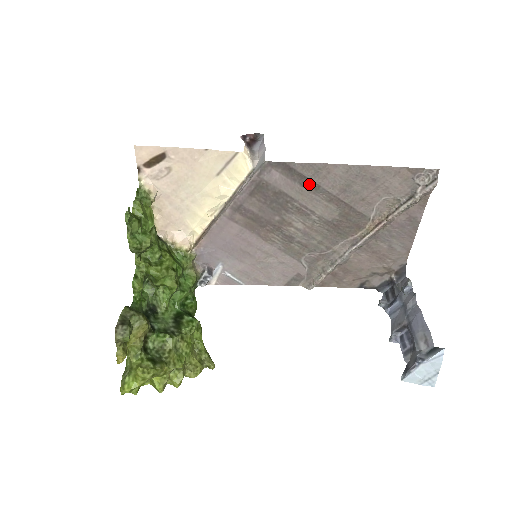
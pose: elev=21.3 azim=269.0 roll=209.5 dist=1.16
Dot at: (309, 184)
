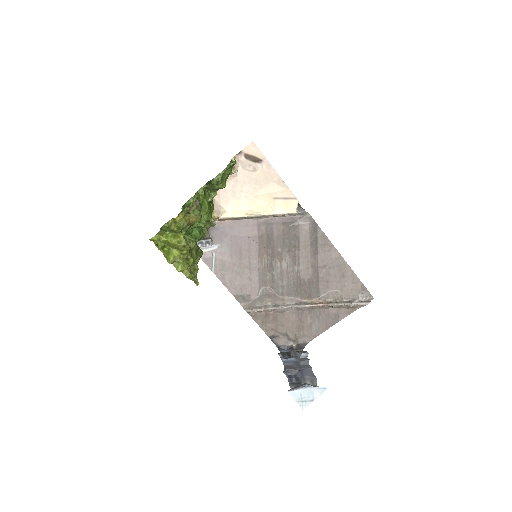
Dot at: (314, 247)
